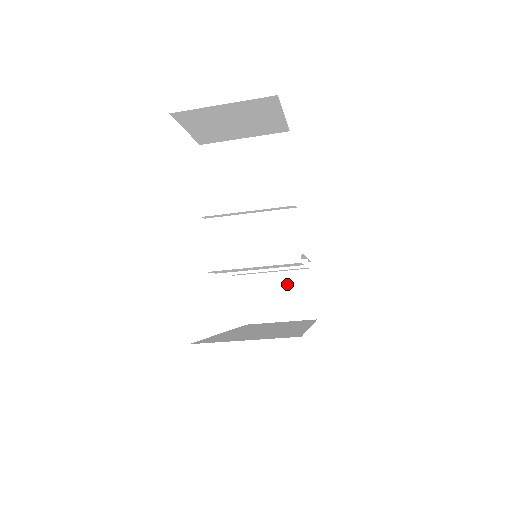
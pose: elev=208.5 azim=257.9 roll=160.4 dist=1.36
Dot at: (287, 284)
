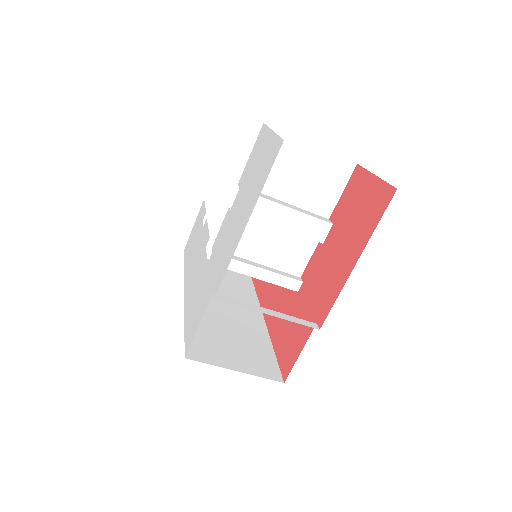
Dot at: occluded
